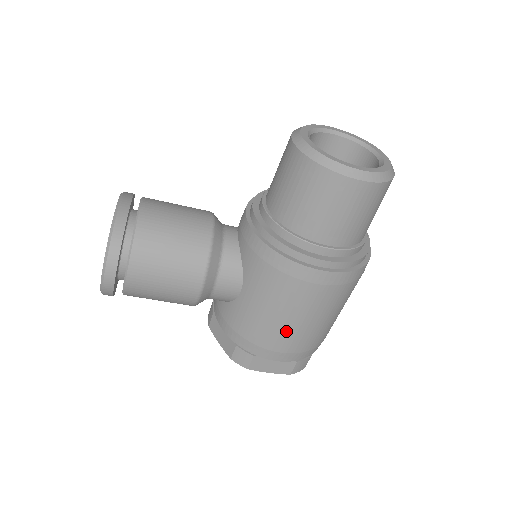
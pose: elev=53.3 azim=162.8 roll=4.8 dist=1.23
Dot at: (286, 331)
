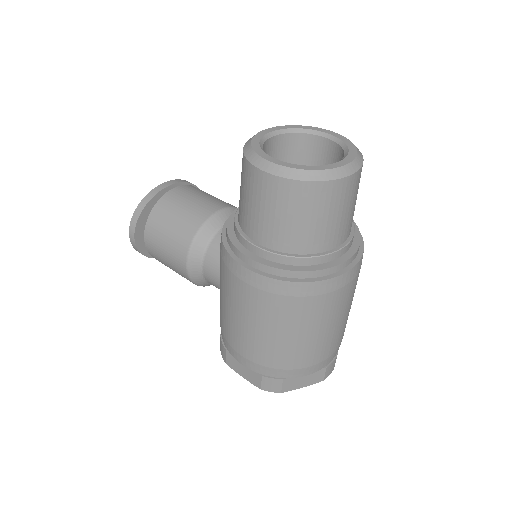
Dot at: (238, 331)
